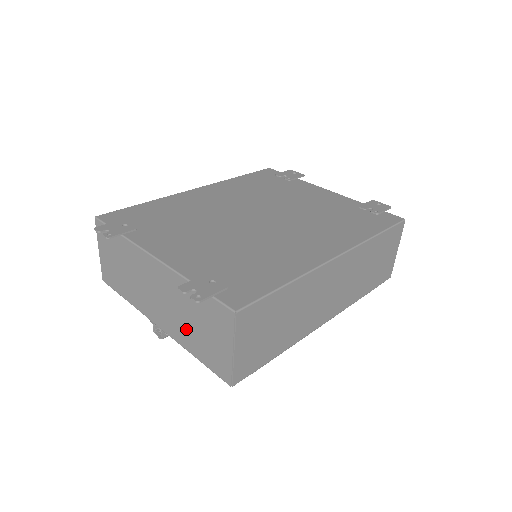
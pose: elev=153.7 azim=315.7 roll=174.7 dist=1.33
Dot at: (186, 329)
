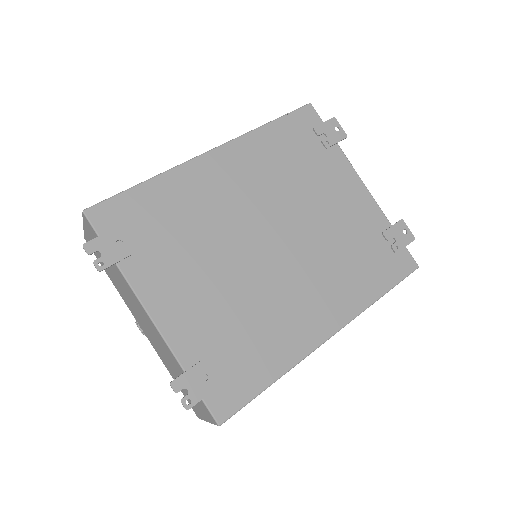
Dot at: (169, 366)
